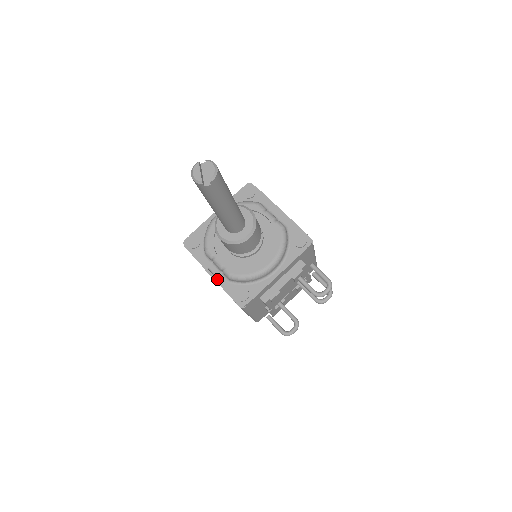
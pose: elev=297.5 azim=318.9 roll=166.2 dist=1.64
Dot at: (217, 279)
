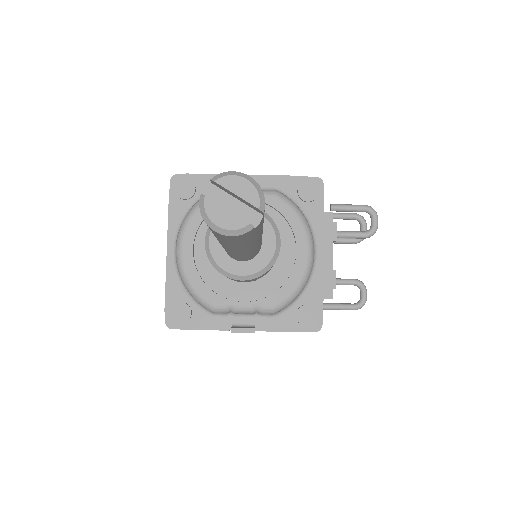
Dot at: (257, 328)
